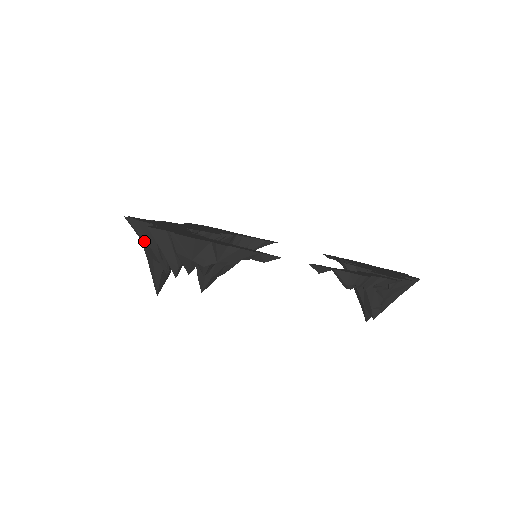
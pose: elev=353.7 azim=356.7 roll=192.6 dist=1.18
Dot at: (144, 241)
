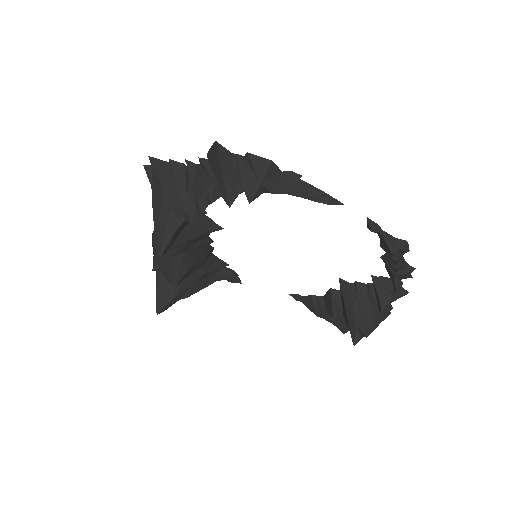
Dot at: (169, 185)
